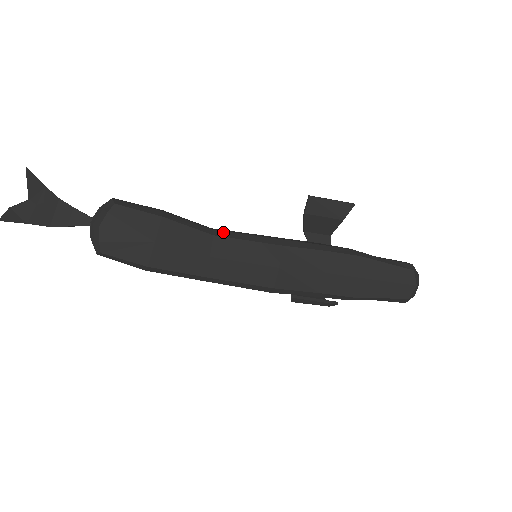
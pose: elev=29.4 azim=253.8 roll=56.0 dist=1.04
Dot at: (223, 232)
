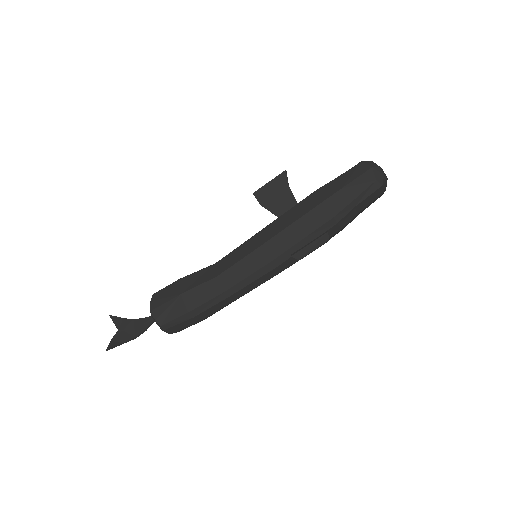
Dot at: (221, 259)
